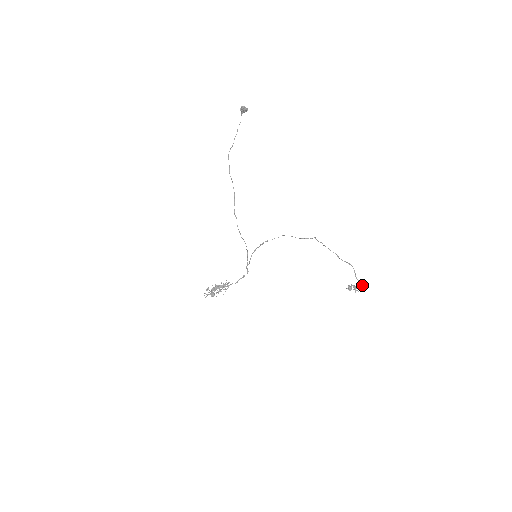
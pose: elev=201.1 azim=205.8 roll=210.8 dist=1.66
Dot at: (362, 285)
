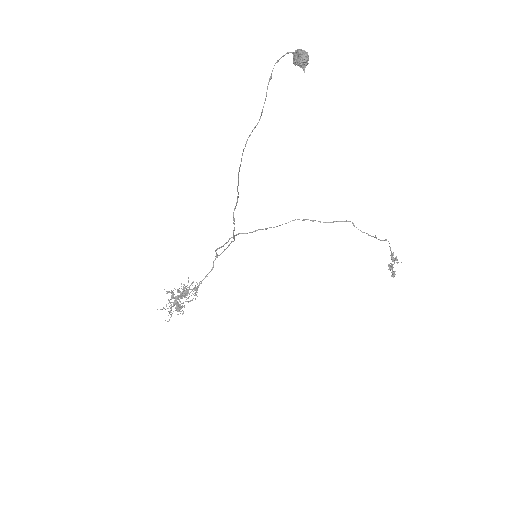
Dot at: occluded
